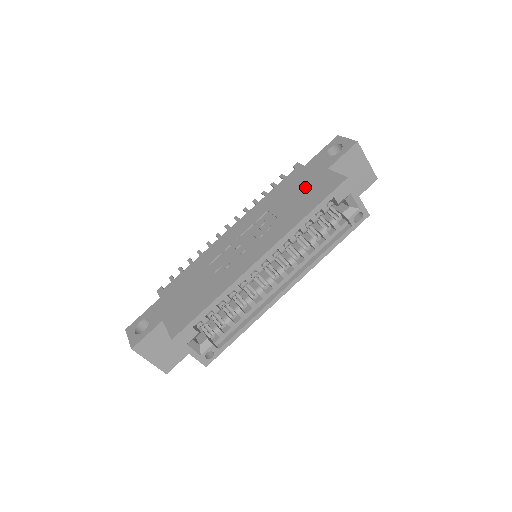
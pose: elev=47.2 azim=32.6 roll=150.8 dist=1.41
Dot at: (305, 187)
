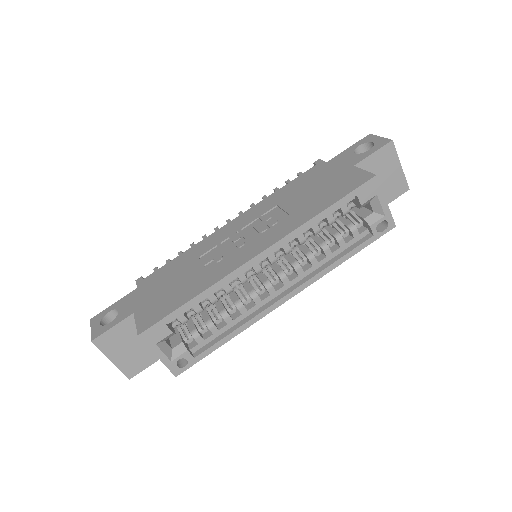
Dot at: (324, 183)
